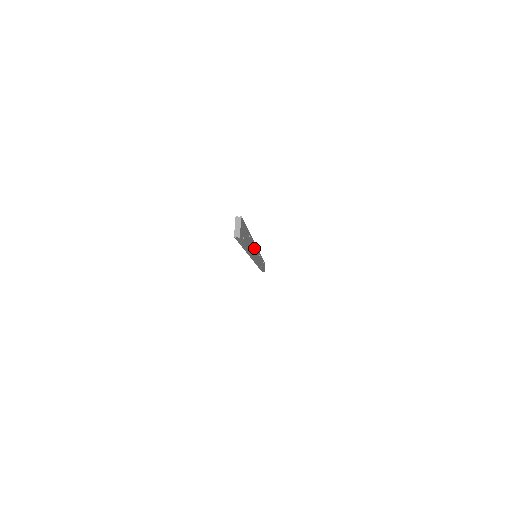
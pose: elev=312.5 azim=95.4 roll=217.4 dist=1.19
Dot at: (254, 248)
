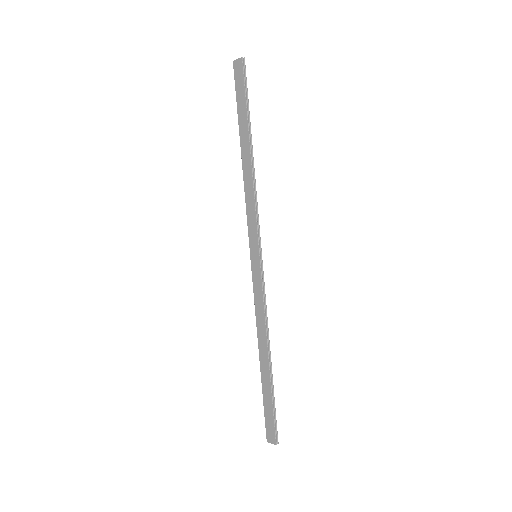
Dot at: (250, 200)
